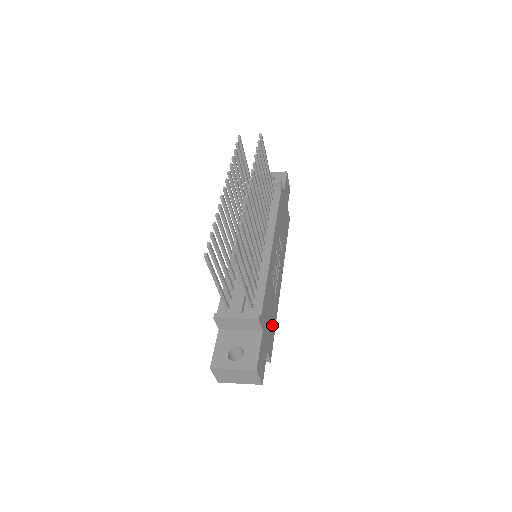
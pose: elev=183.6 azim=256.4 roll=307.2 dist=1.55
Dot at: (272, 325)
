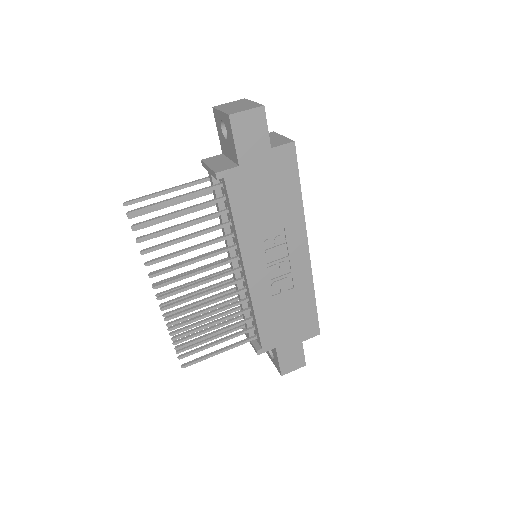
Dot at: (303, 313)
